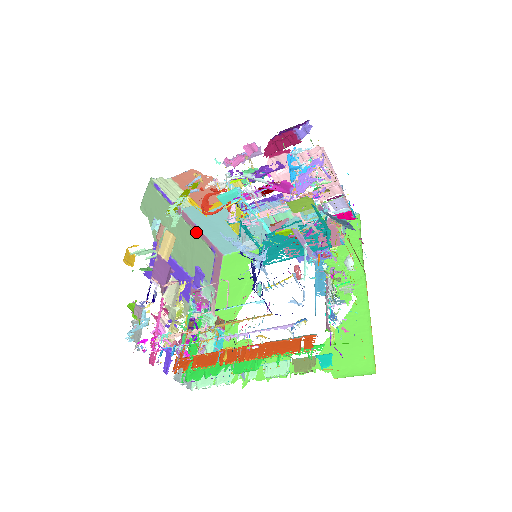
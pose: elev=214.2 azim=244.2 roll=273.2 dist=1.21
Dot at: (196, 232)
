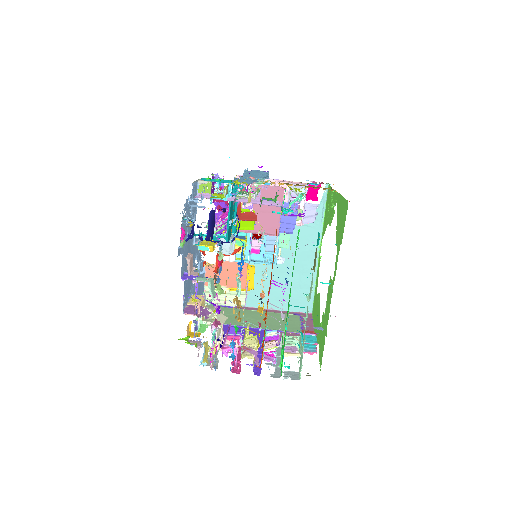
Dot at: (270, 312)
